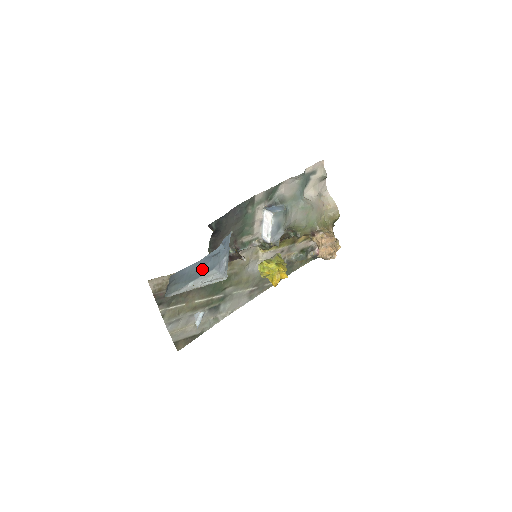
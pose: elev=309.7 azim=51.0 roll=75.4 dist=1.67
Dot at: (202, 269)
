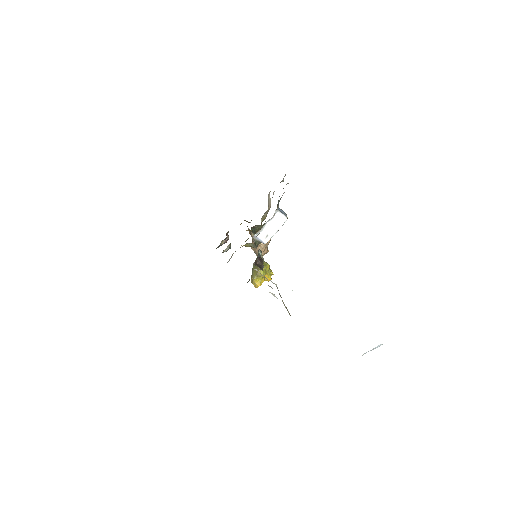
Dot at: occluded
